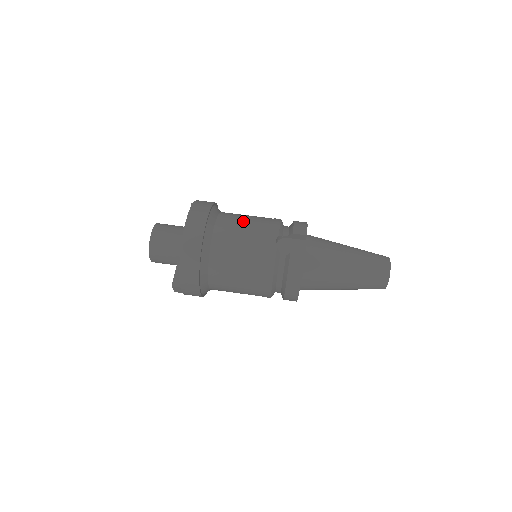
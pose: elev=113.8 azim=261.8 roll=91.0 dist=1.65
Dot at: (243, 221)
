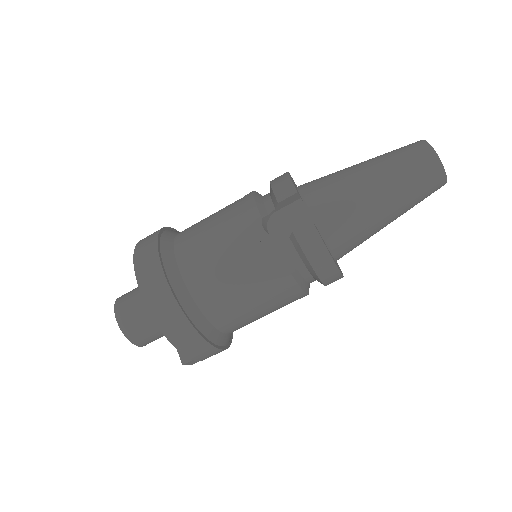
Dot at: (207, 230)
